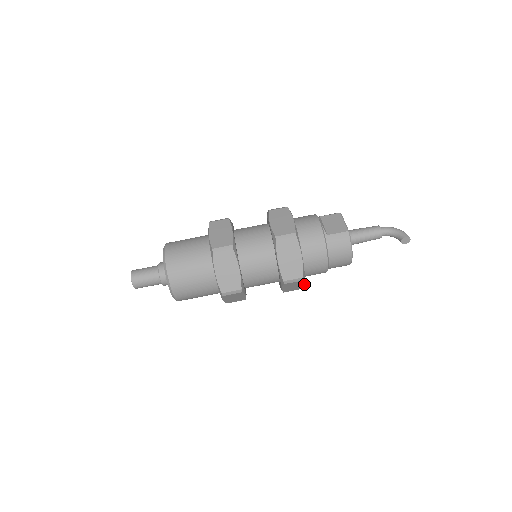
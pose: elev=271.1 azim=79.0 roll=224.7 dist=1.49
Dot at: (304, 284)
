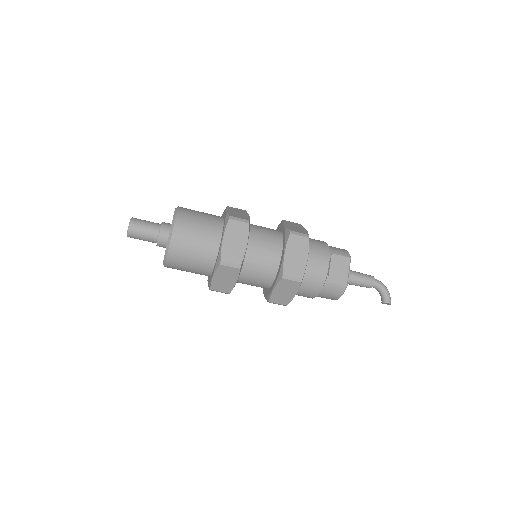
Dot at: occluded
